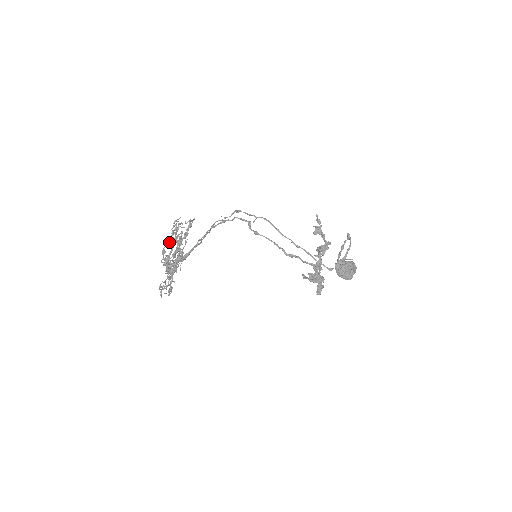
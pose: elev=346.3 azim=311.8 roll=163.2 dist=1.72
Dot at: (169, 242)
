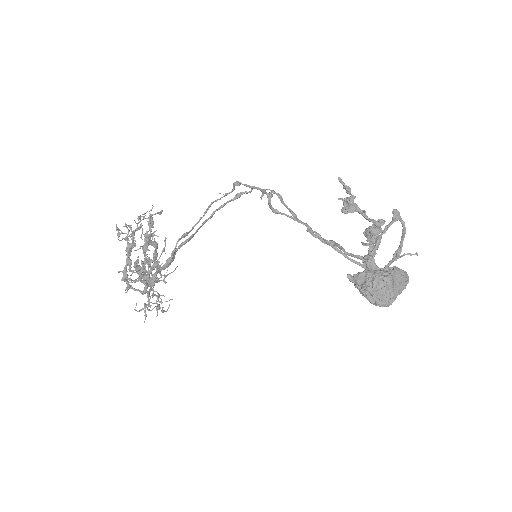
Dot at: (132, 248)
